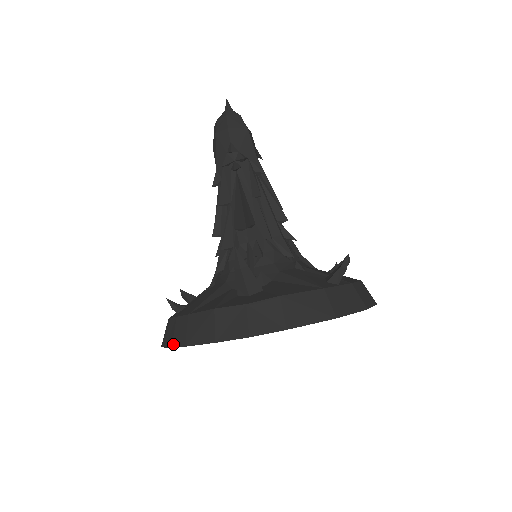
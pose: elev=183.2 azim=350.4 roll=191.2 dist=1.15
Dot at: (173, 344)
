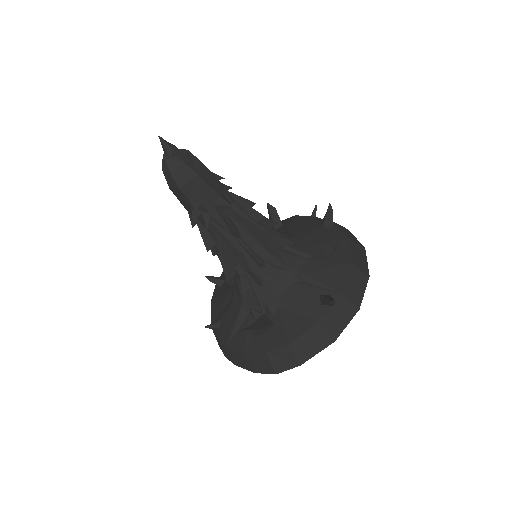
Dot at: (225, 356)
